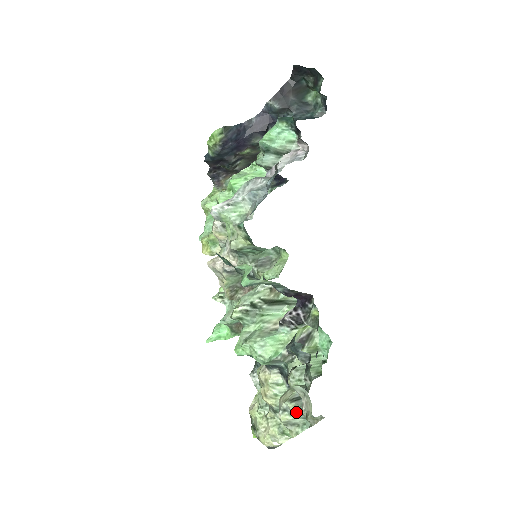
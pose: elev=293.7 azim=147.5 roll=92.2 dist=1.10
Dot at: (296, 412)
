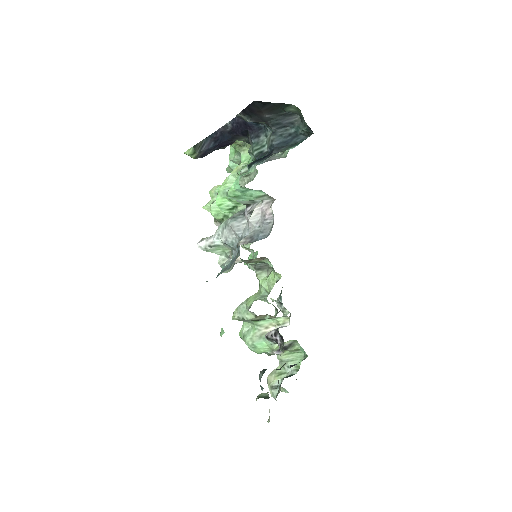
Dot at: occluded
